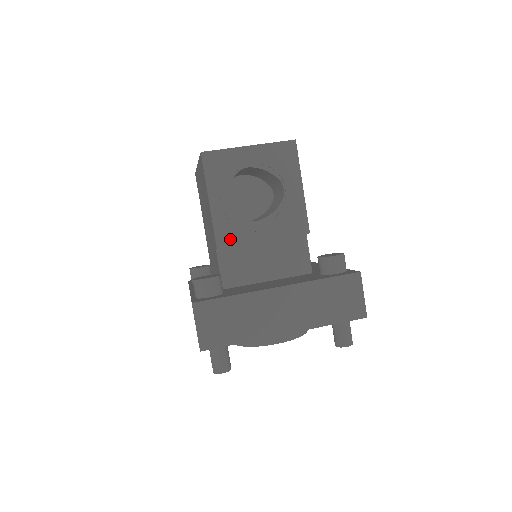
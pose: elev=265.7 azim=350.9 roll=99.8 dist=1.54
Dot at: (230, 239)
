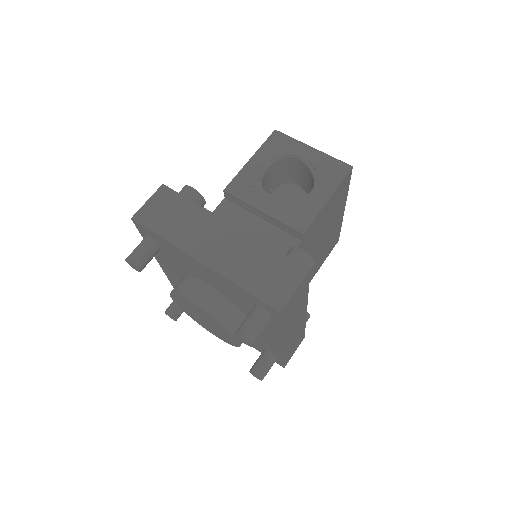
Dot at: (239, 191)
